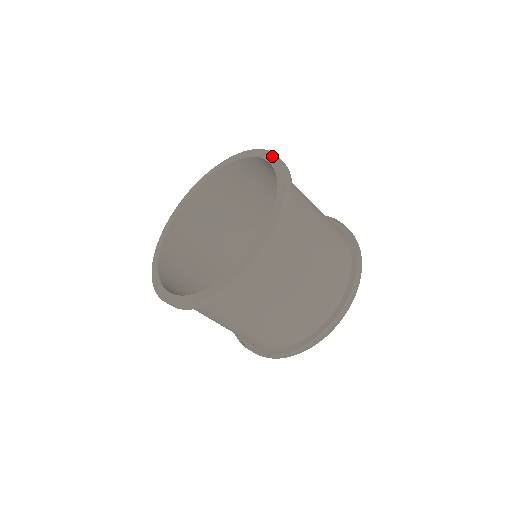
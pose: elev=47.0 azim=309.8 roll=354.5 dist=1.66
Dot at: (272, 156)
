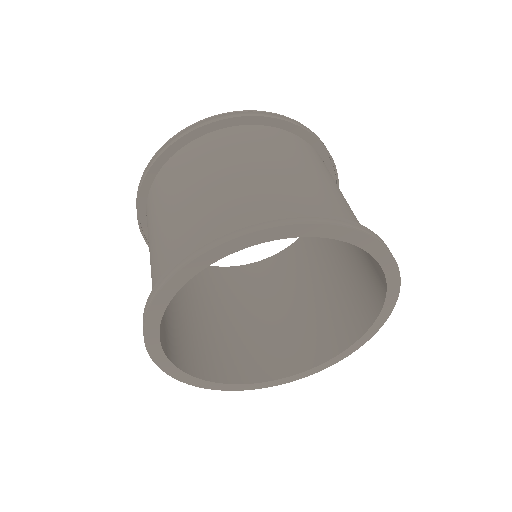
Dot at: occluded
